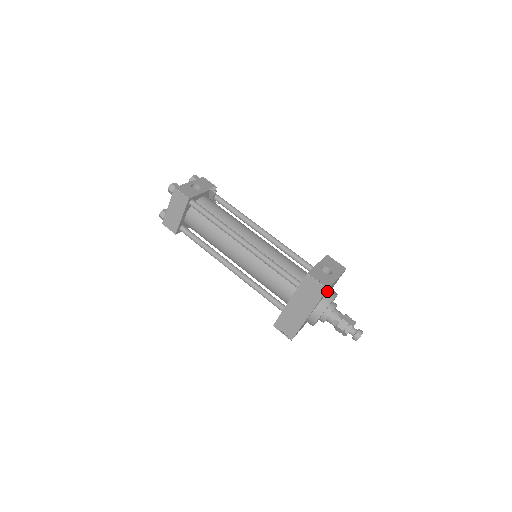
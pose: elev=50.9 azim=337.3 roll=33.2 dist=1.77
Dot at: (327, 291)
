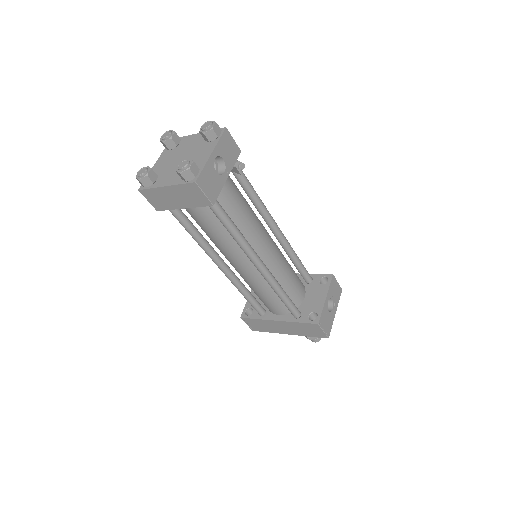
Dot at: occluded
